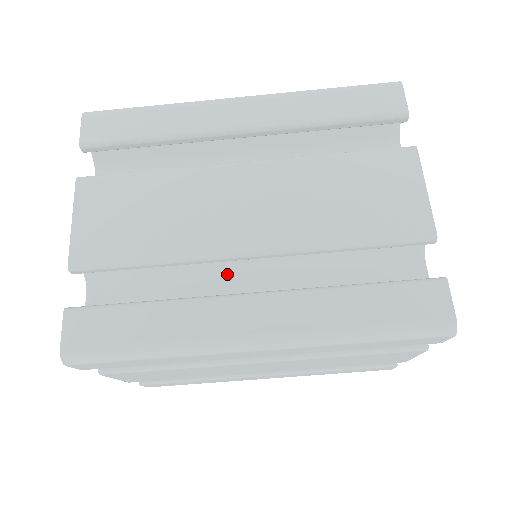
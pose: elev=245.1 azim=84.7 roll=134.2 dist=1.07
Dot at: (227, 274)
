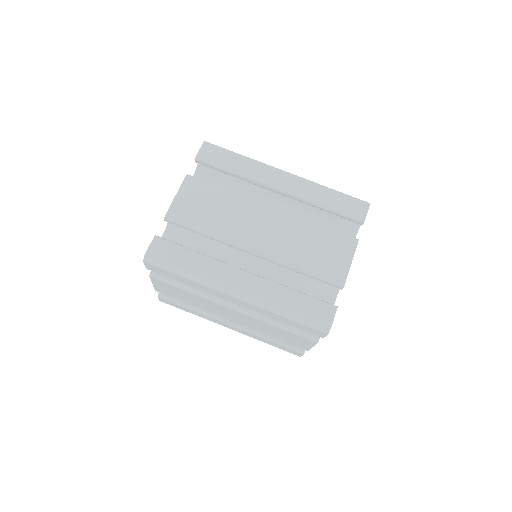
Dot at: occluded
